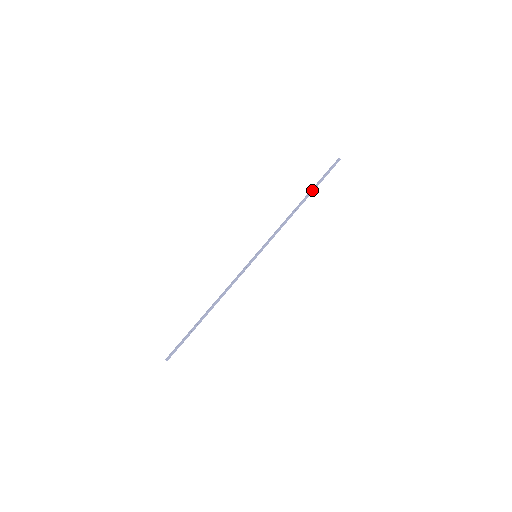
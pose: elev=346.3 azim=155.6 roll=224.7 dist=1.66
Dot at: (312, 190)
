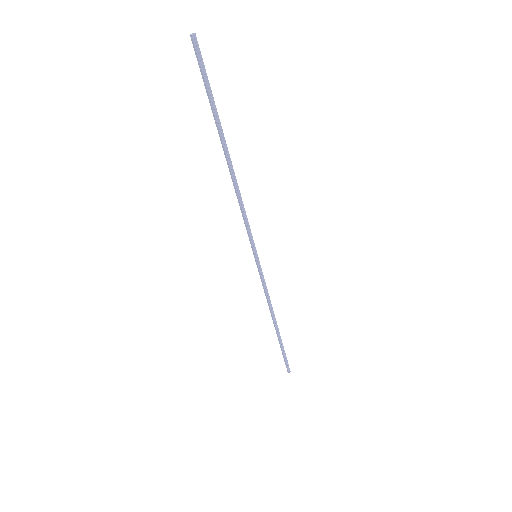
Dot at: (218, 129)
